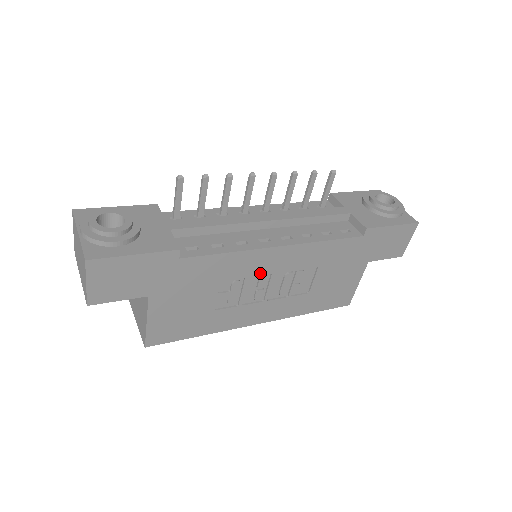
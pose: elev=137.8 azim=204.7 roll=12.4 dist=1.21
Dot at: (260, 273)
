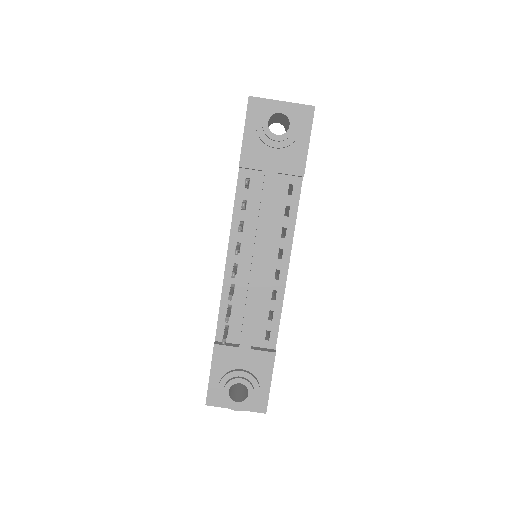
Dot at: occluded
